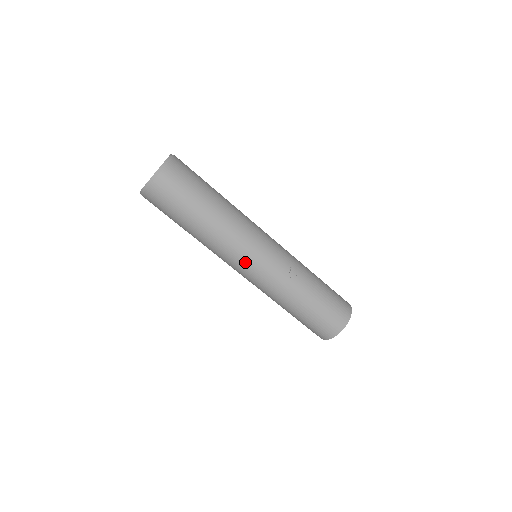
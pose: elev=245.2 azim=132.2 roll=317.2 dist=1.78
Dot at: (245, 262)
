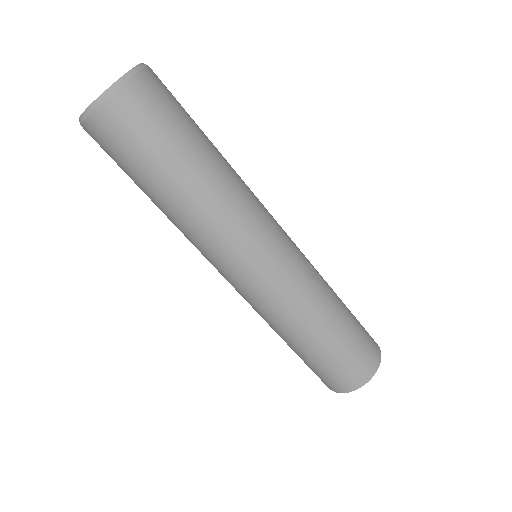
Dot at: (256, 253)
